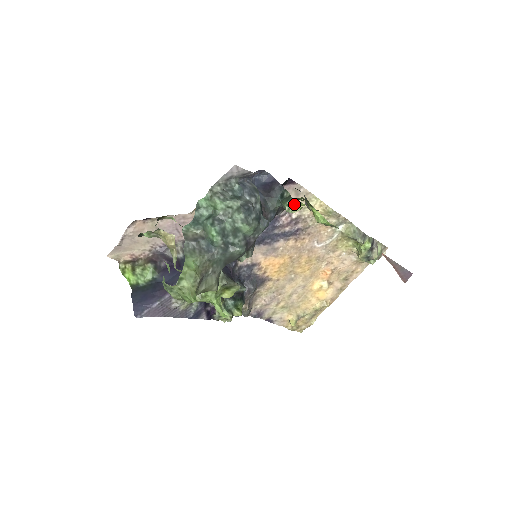
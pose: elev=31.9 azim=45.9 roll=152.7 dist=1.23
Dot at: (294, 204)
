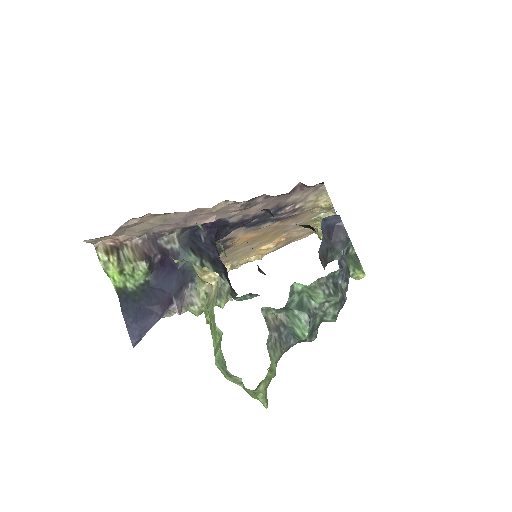
Dot at: (361, 272)
